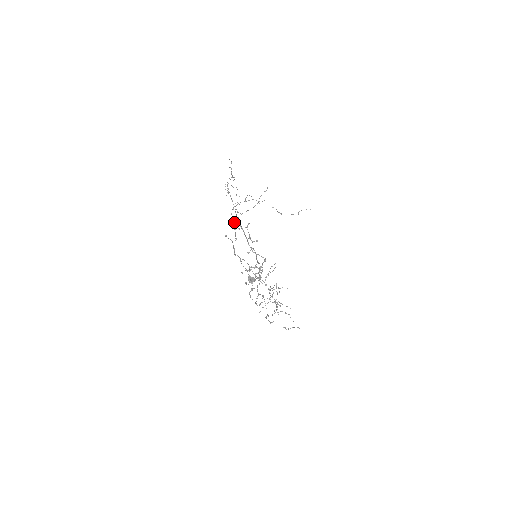
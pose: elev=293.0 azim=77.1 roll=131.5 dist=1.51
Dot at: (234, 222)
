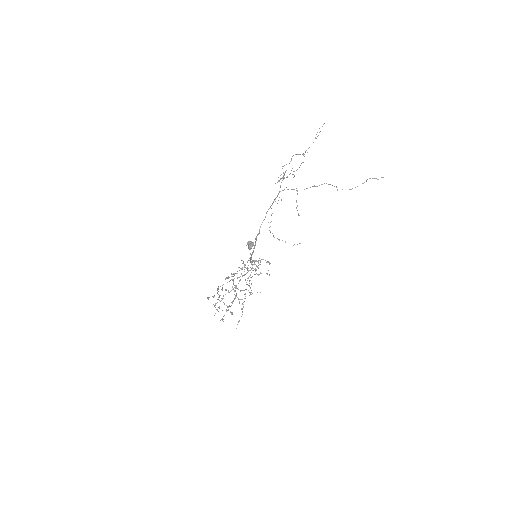
Dot at: occluded
